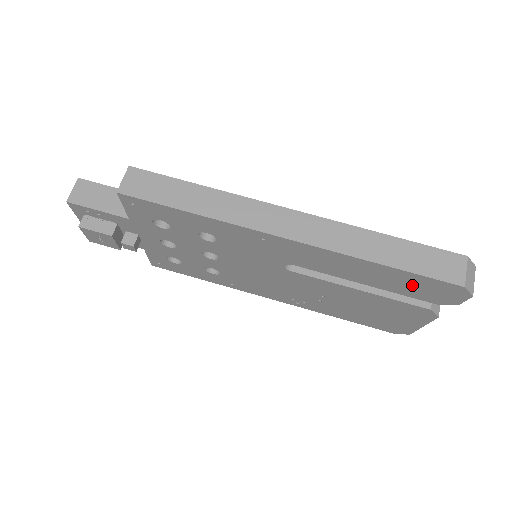
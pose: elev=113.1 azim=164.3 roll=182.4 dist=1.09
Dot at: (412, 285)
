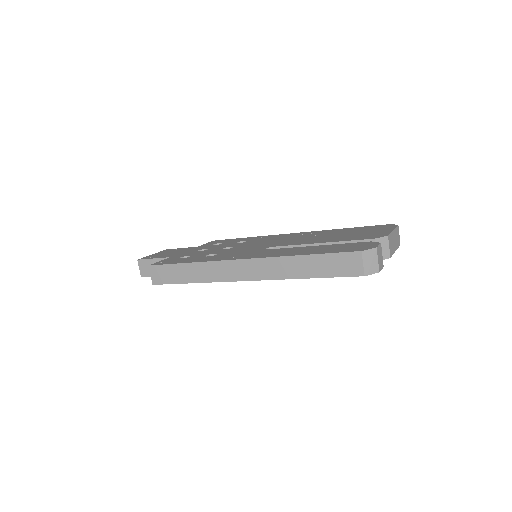
Dot at: occluded
